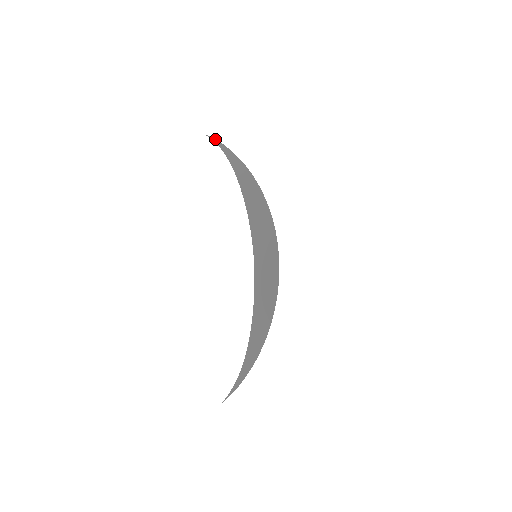
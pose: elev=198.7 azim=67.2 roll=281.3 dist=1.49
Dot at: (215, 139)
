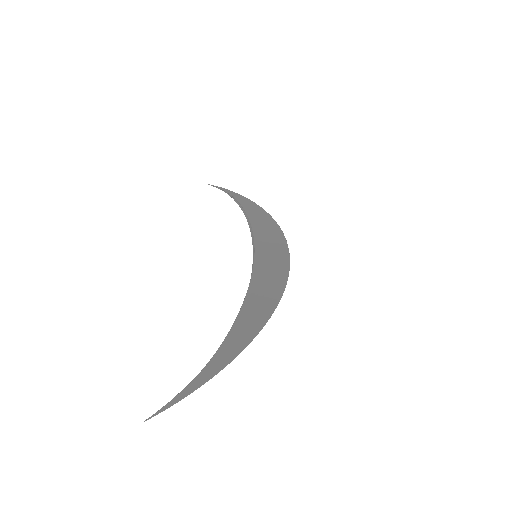
Dot at: occluded
